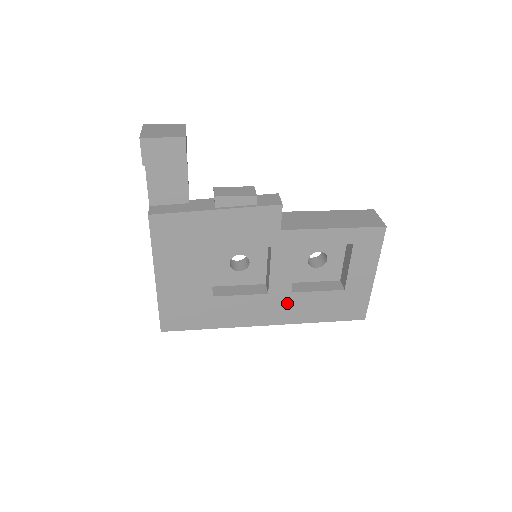
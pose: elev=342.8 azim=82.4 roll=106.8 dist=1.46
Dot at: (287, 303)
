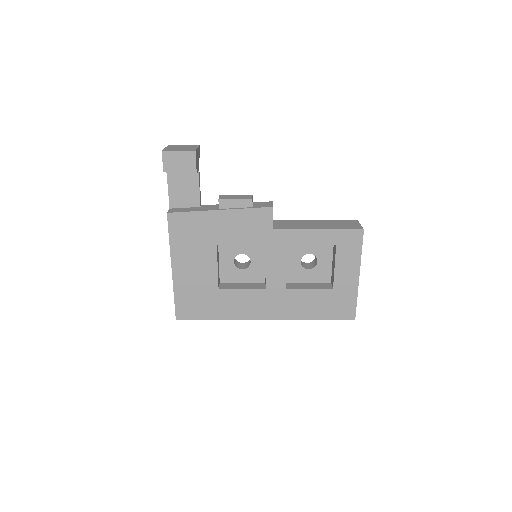
Dot at: (283, 299)
